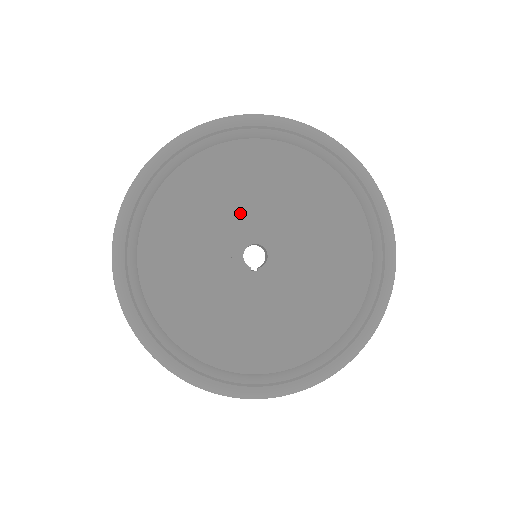
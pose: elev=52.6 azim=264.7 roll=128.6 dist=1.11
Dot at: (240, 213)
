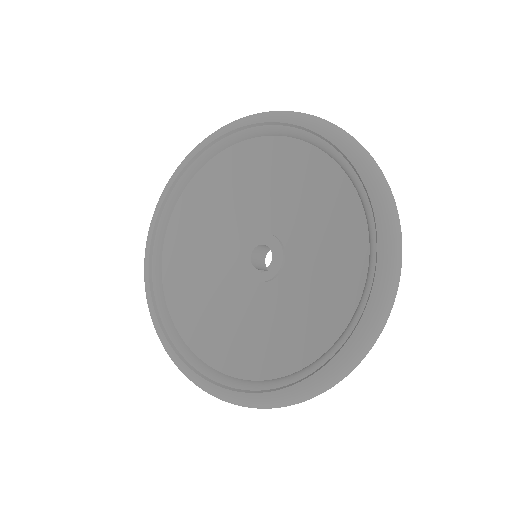
Dot at: (237, 223)
